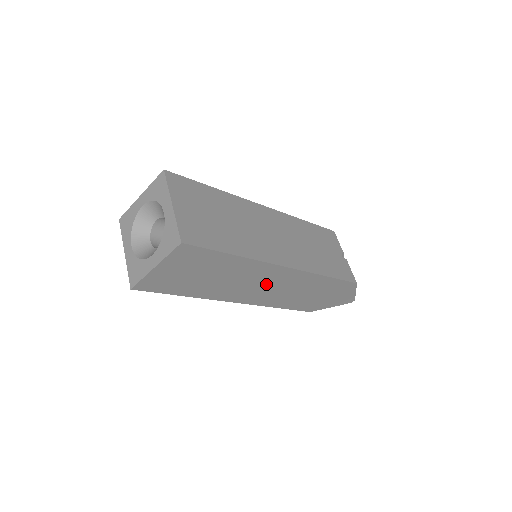
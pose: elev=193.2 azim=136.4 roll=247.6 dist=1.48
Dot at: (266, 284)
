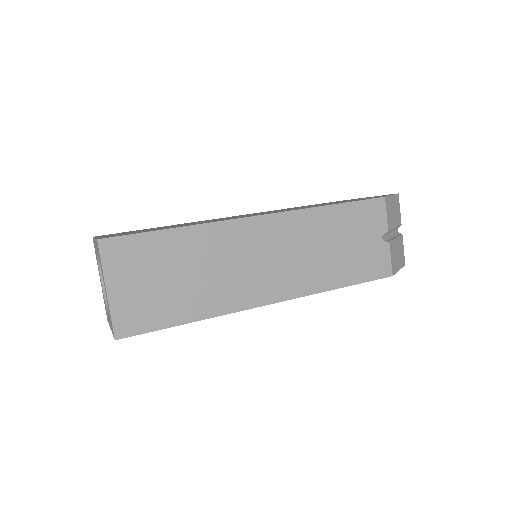
Dot at: occluded
